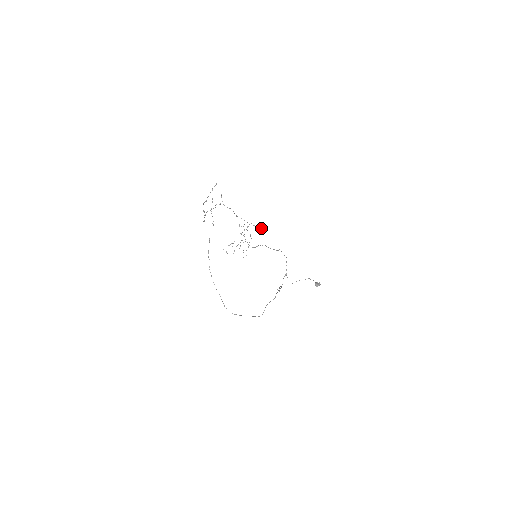
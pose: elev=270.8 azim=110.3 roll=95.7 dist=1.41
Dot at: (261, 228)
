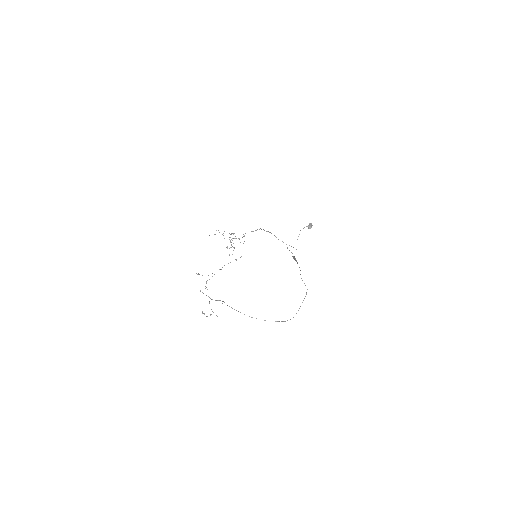
Dot at: occluded
